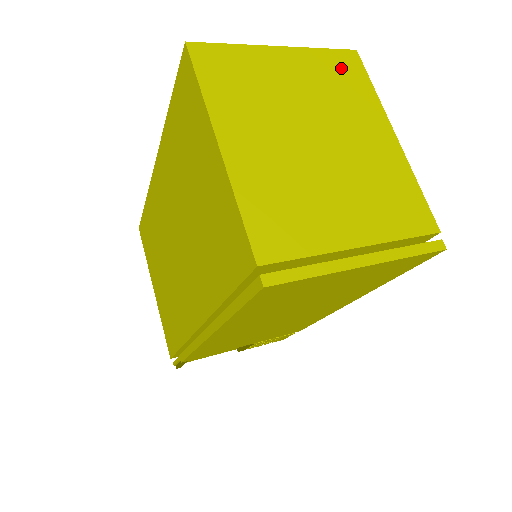
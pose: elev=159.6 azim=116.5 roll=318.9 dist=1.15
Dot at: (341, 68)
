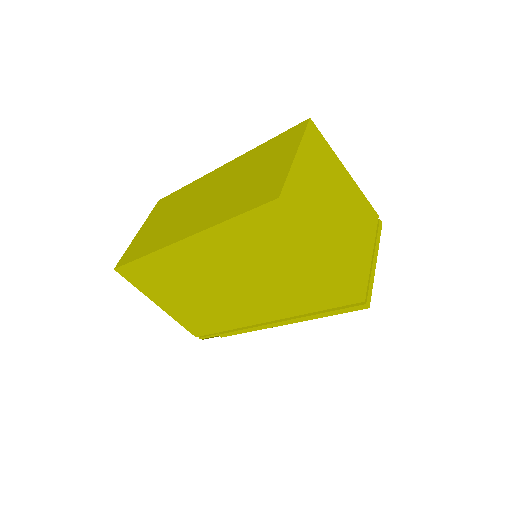
Dot at: (315, 142)
